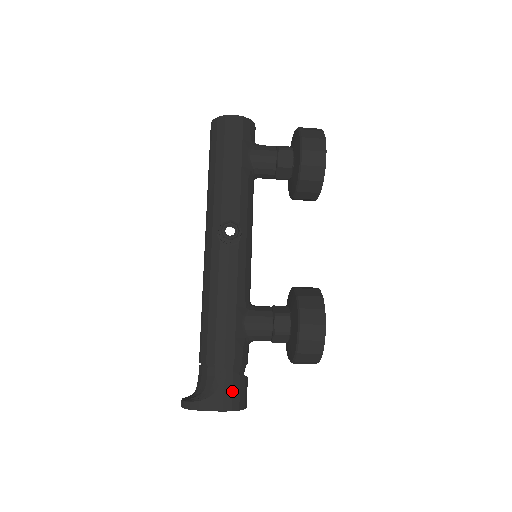
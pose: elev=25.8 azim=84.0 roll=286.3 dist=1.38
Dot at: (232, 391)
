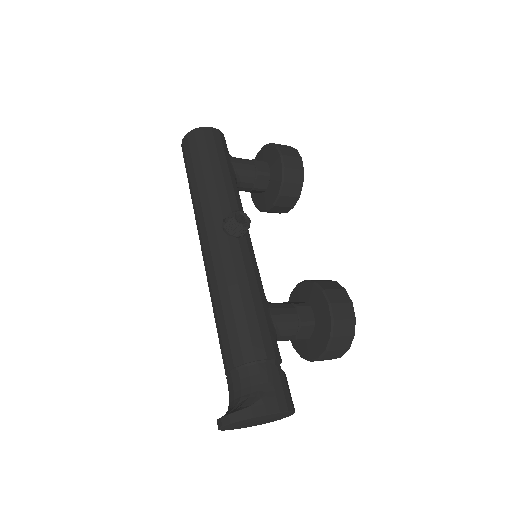
Dot at: (282, 388)
